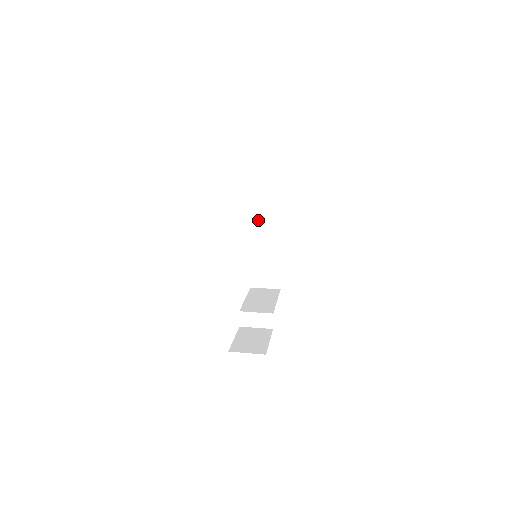
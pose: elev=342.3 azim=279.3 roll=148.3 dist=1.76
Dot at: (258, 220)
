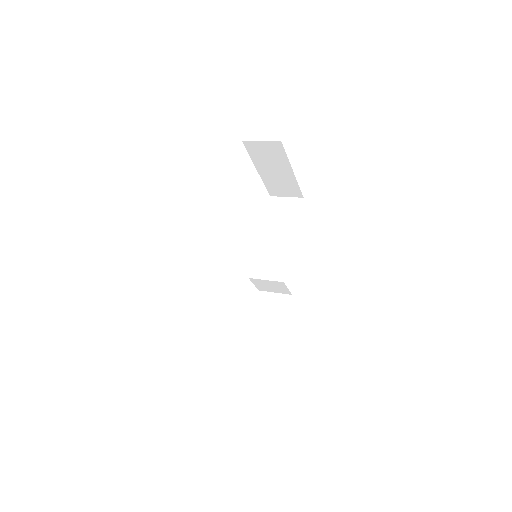
Dot at: (271, 245)
